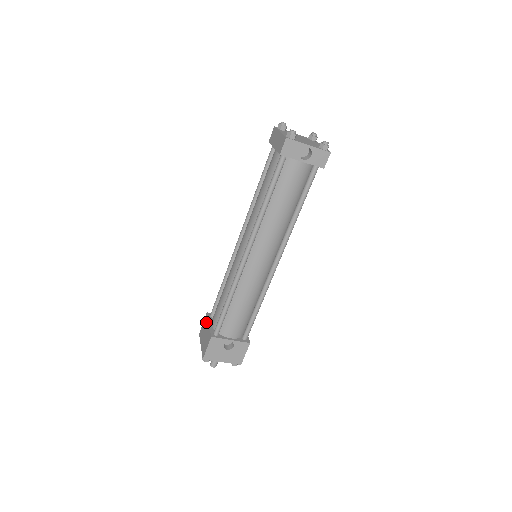
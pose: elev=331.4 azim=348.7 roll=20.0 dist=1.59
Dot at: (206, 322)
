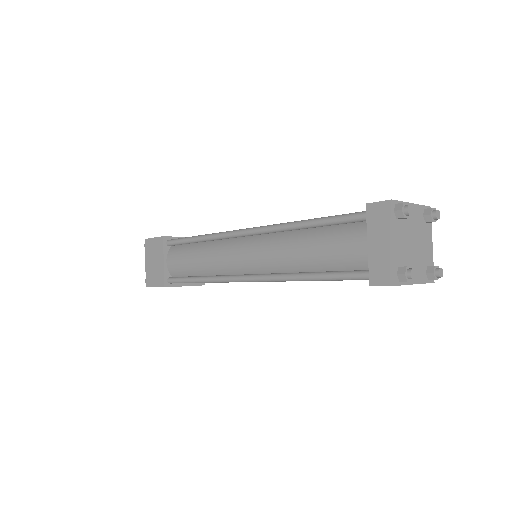
Dot at: (159, 250)
